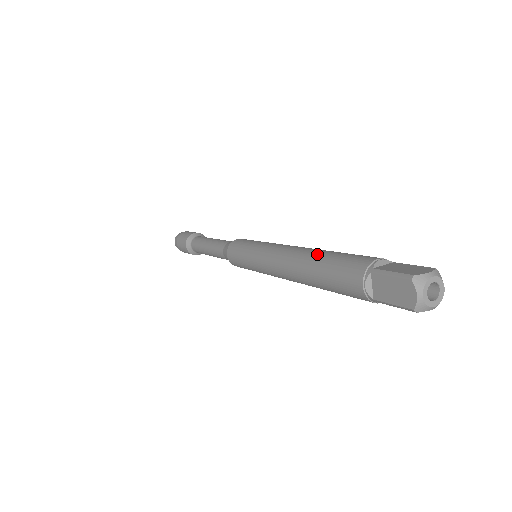
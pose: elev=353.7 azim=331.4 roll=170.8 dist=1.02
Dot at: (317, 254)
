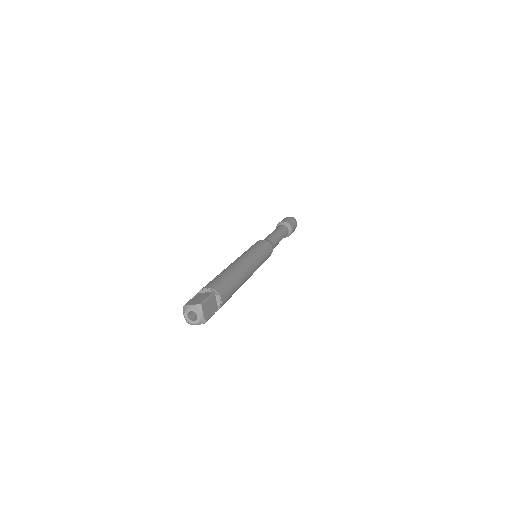
Dot at: (221, 272)
